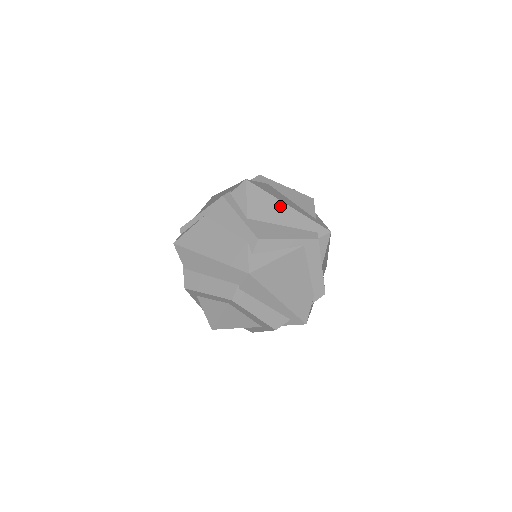
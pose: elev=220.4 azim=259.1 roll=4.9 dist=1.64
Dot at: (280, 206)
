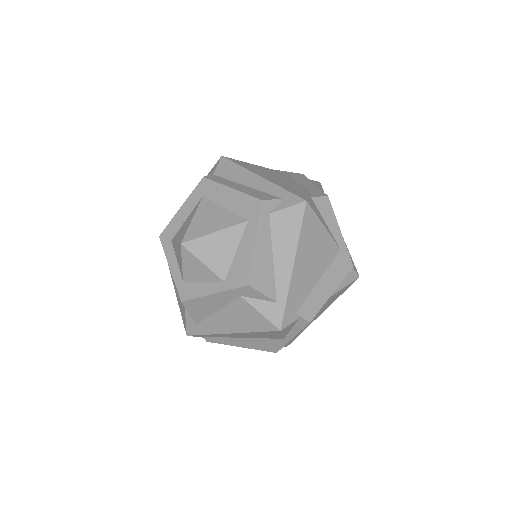
Dot at: occluded
